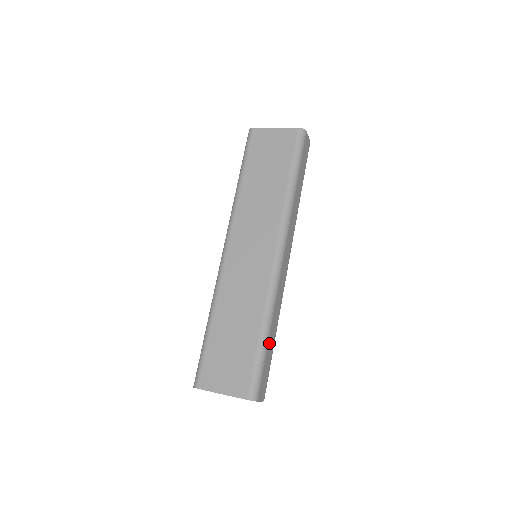
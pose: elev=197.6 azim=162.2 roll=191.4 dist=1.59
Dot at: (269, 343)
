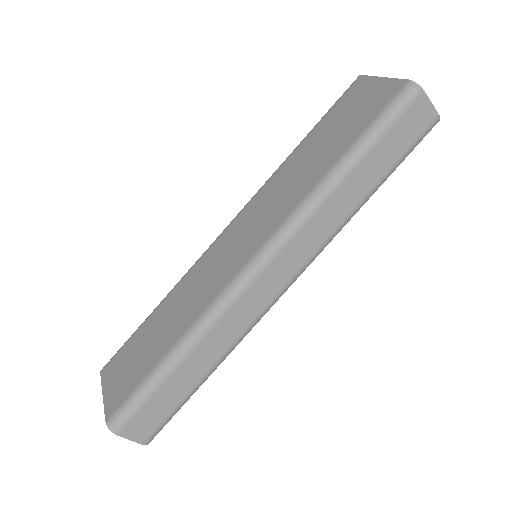
Dot at: (178, 374)
